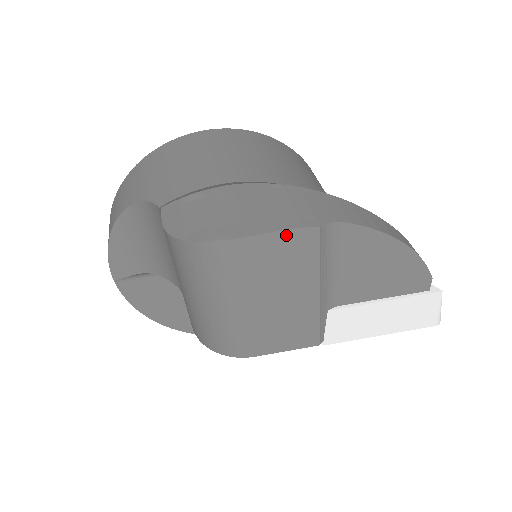
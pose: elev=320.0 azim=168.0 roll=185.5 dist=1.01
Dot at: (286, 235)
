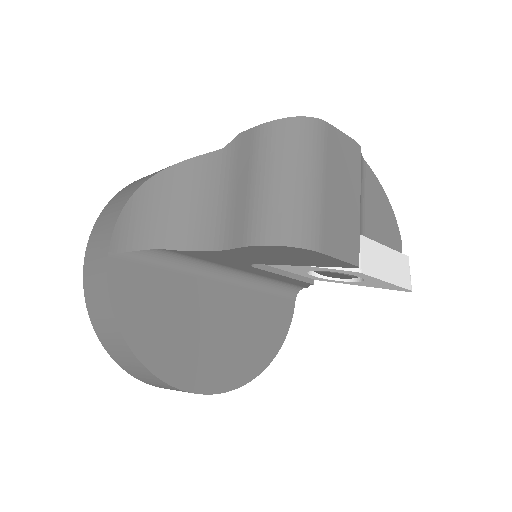
Dot at: (348, 140)
